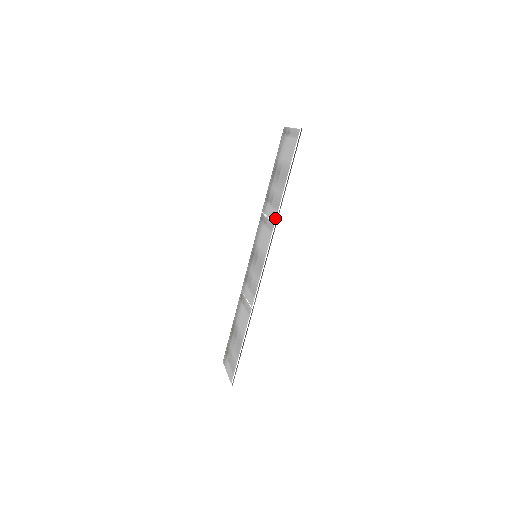
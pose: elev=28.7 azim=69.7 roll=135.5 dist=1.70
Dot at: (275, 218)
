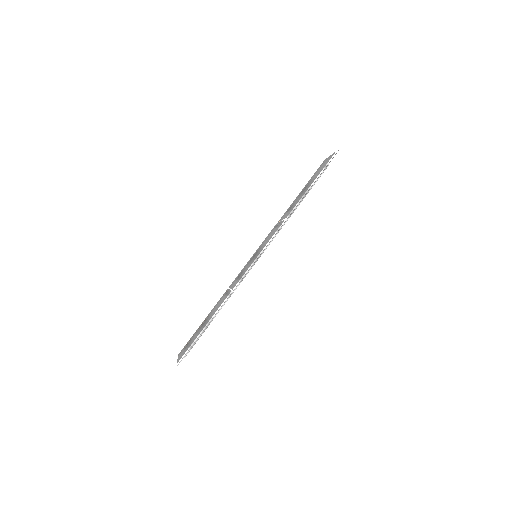
Dot at: (287, 215)
